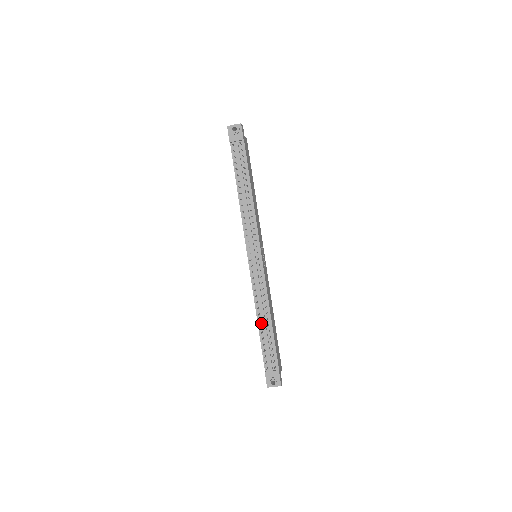
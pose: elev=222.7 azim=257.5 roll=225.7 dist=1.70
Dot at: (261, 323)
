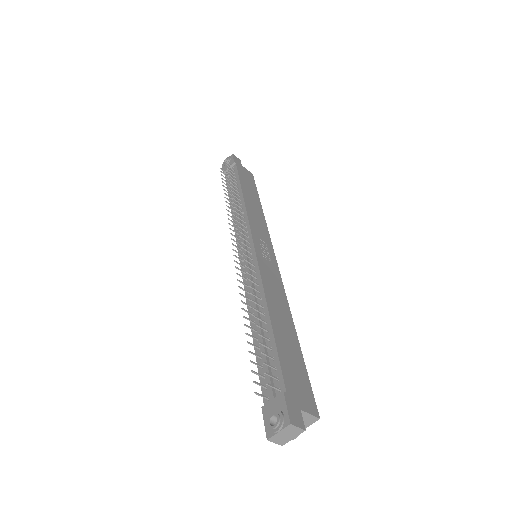
Dot at: (255, 327)
